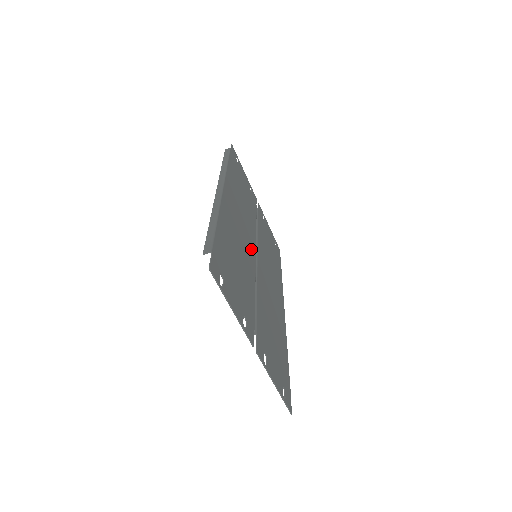
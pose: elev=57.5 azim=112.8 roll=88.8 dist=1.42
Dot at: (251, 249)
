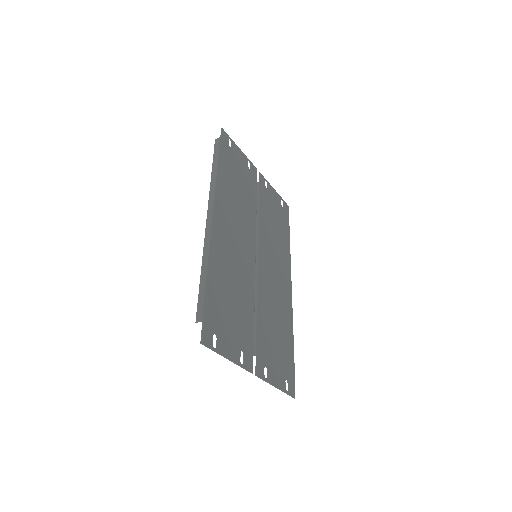
Dot at: (249, 255)
